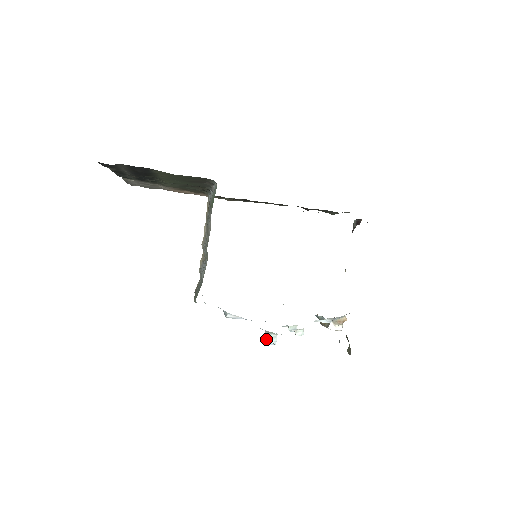
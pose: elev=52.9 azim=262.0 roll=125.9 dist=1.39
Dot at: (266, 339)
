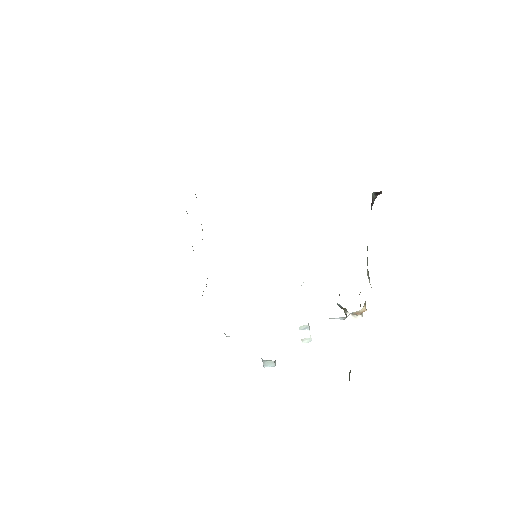
Dot at: (264, 364)
